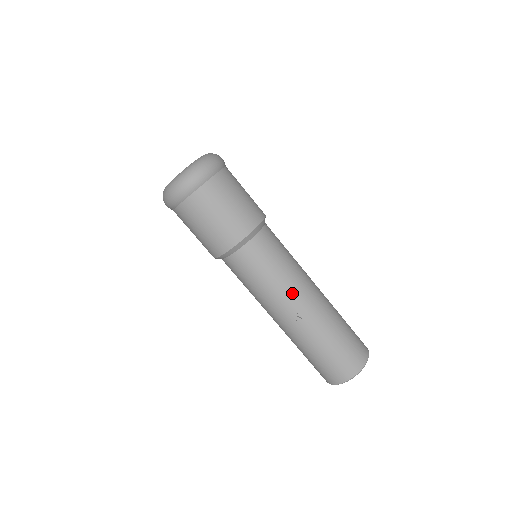
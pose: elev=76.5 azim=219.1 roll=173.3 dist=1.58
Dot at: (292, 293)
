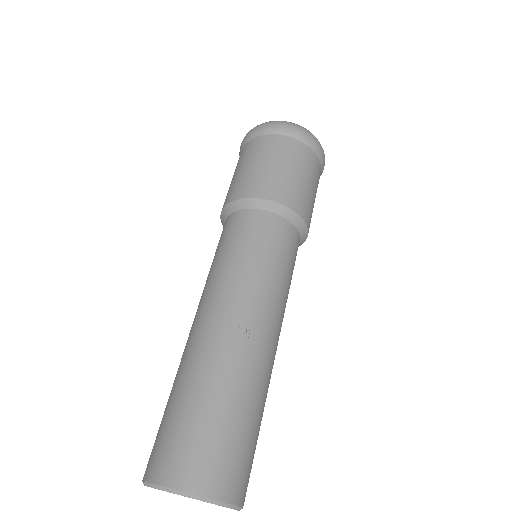
Dot at: (268, 306)
